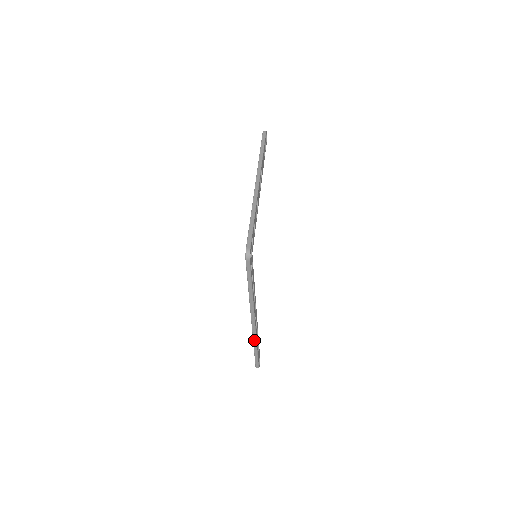
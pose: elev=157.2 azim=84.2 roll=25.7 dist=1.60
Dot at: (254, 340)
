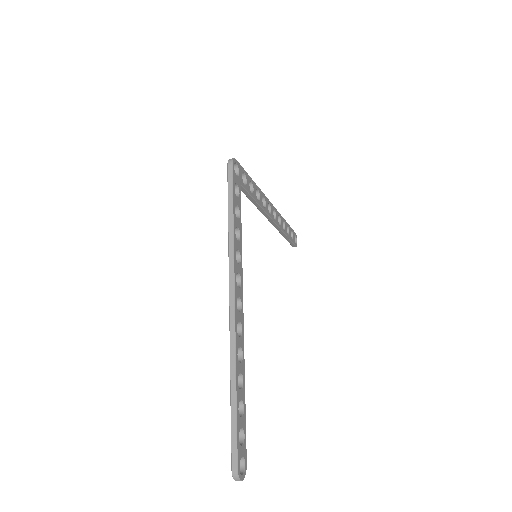
Dot at: (232, 358)
